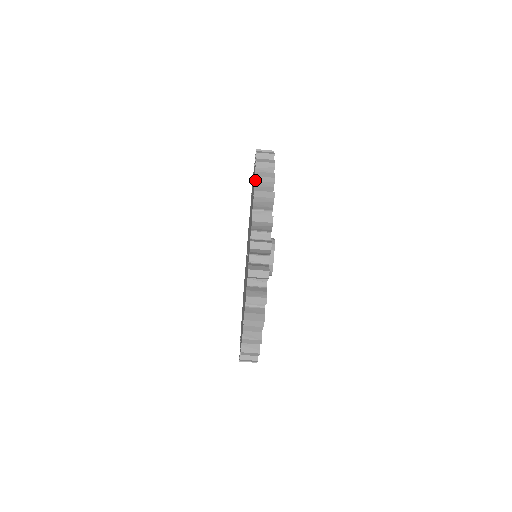
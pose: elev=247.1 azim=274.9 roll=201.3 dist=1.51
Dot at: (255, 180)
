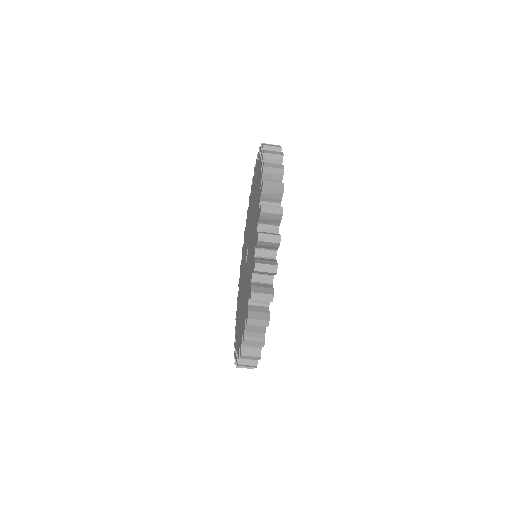
Dot at: (254, 272)
